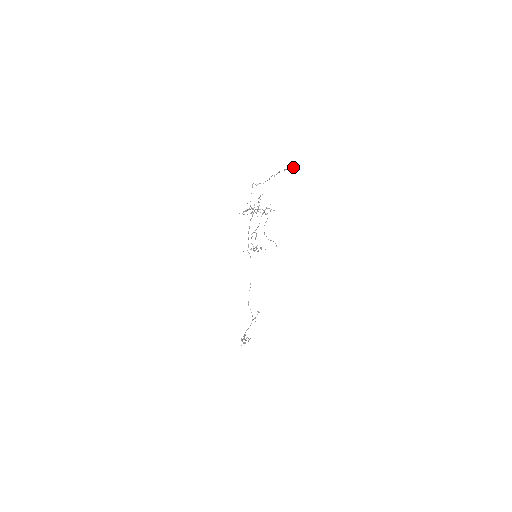
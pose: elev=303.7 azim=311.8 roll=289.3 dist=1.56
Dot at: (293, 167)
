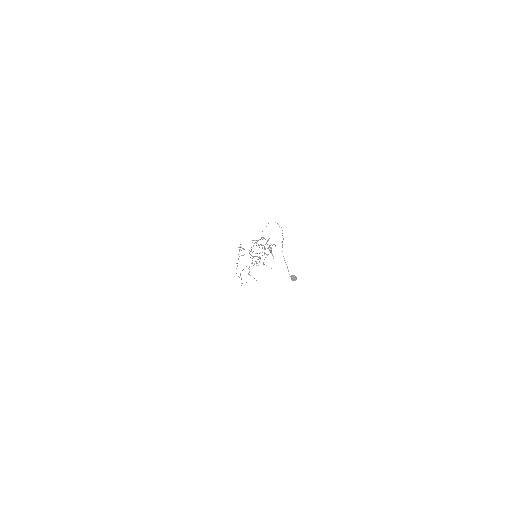
Dot at: (292, 279)
